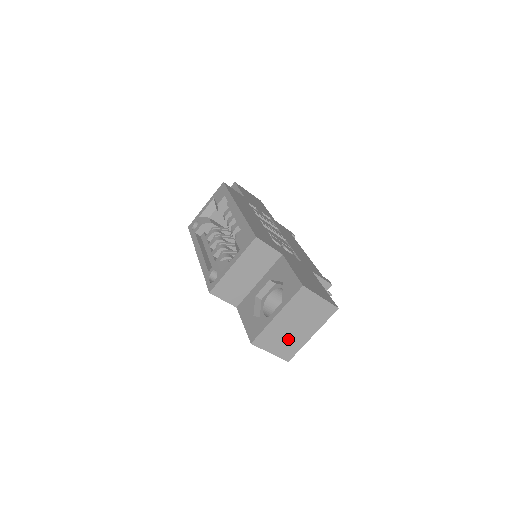
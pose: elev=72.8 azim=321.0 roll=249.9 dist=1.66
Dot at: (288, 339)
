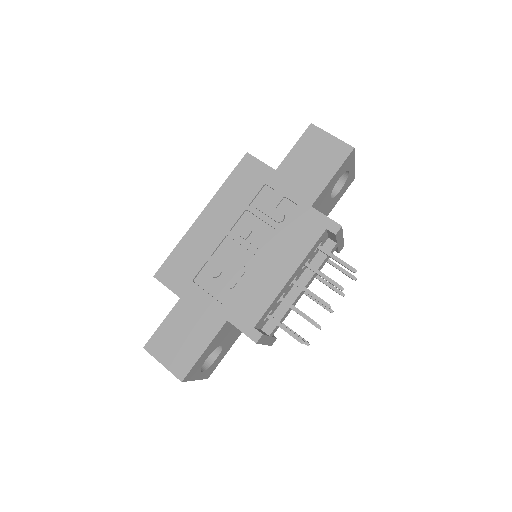
Dot at: occluded
